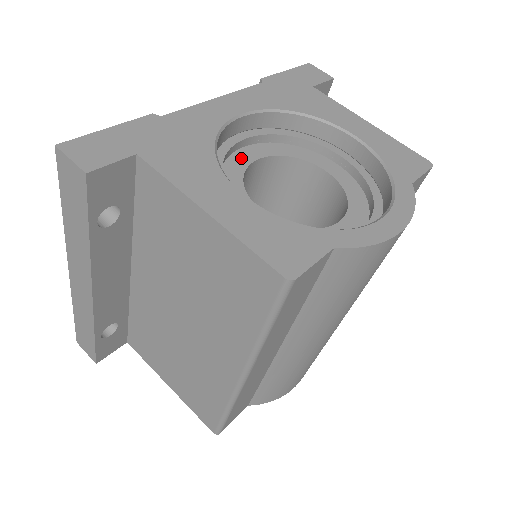
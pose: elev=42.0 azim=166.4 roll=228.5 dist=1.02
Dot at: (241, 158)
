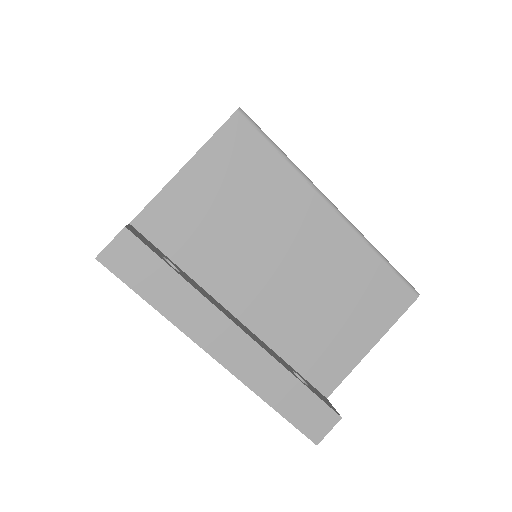
Dot at: occluded
